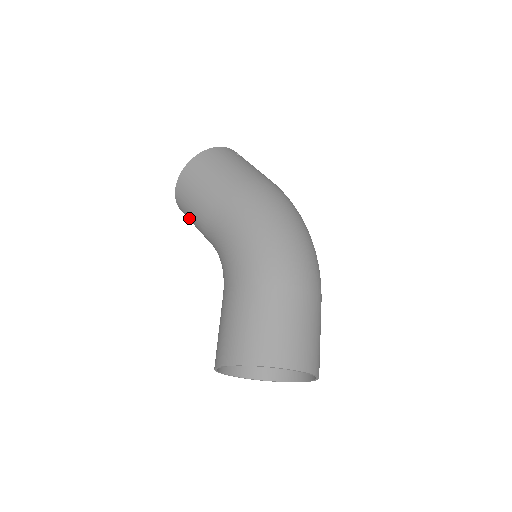
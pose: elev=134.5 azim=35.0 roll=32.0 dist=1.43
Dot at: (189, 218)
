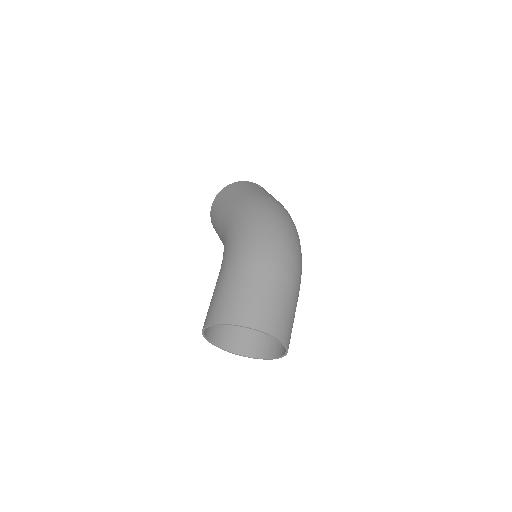
Dot at: occluded
